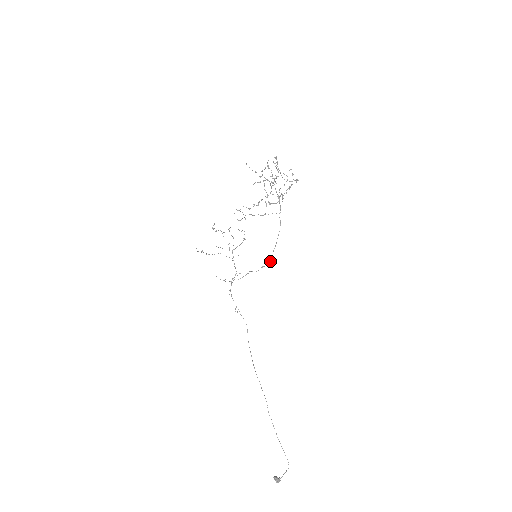
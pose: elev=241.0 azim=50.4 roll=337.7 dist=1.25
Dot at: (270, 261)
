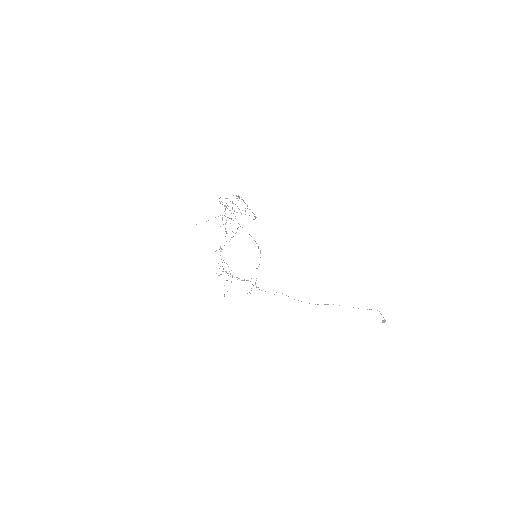
Dot at: (260, 251)
